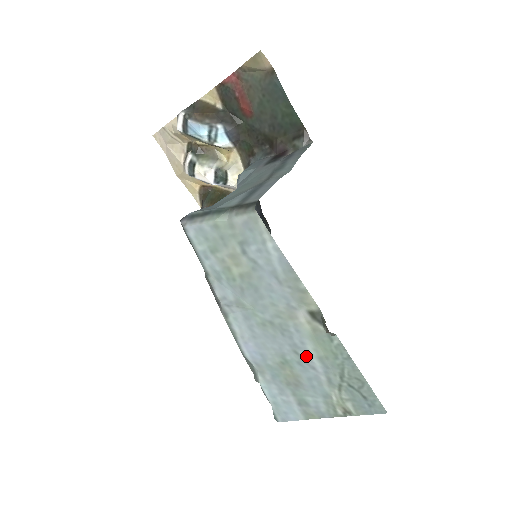
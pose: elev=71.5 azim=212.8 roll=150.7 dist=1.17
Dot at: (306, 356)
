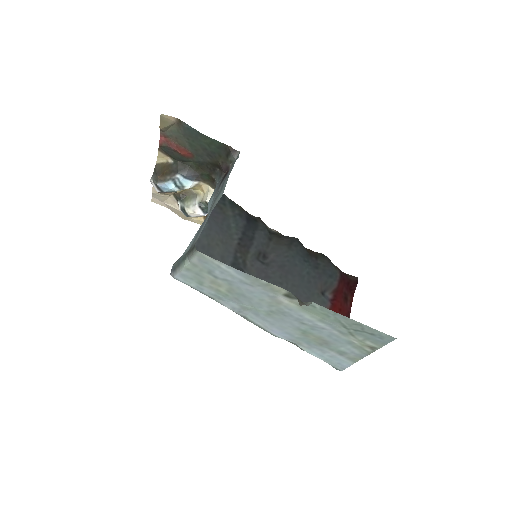
Dot at: (311, 323)
